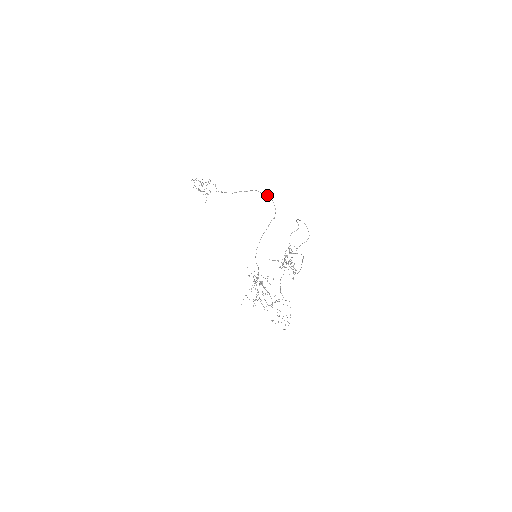
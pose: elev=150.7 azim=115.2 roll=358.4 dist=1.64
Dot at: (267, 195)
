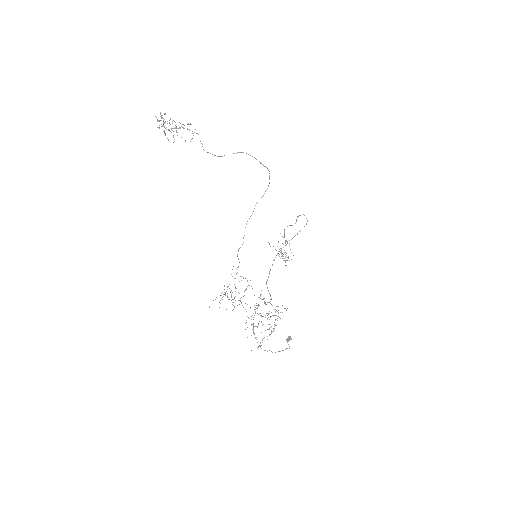
Dot at: (303, 214)
